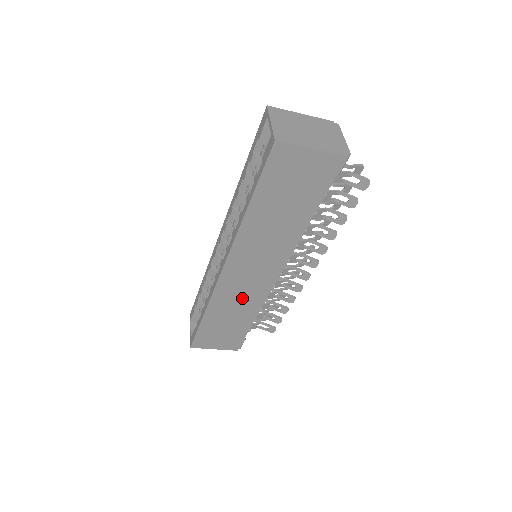
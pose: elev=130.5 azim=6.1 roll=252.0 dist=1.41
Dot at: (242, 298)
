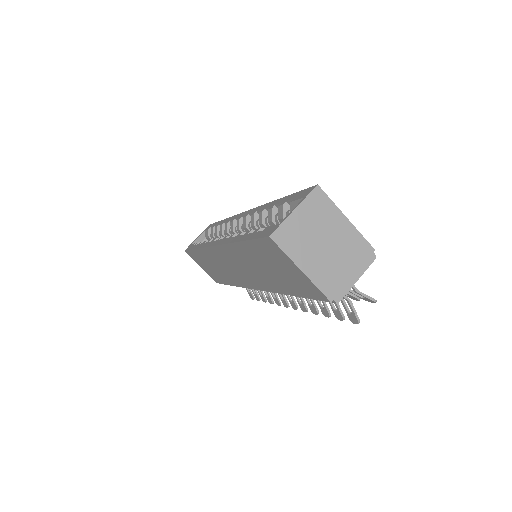
Dot at: (225, 270)
